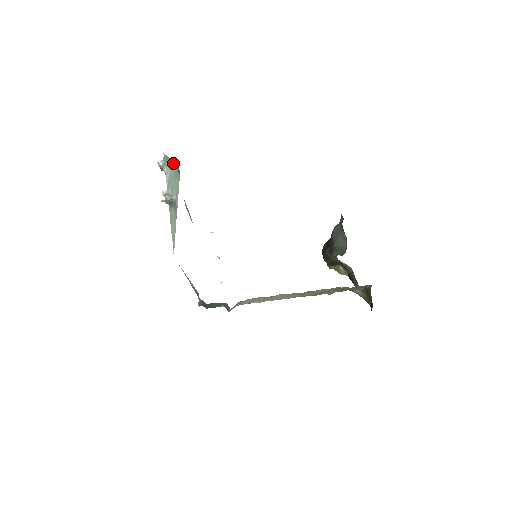
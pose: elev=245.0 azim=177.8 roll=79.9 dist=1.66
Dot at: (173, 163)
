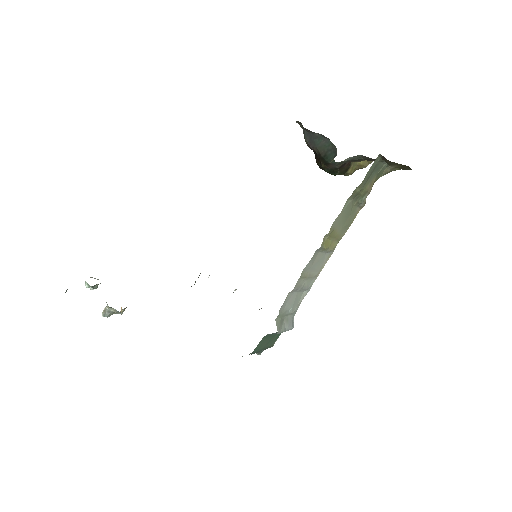
Dot at: occluded
